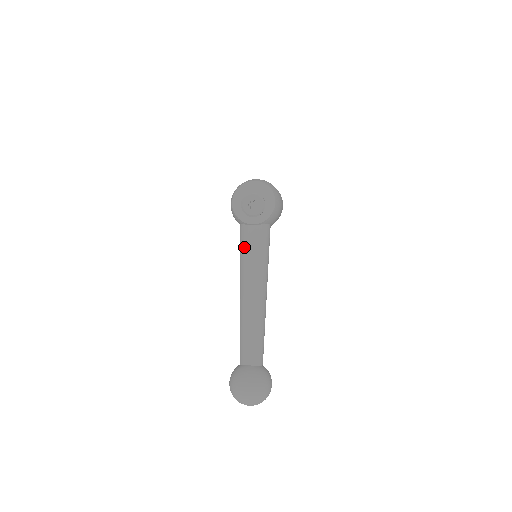
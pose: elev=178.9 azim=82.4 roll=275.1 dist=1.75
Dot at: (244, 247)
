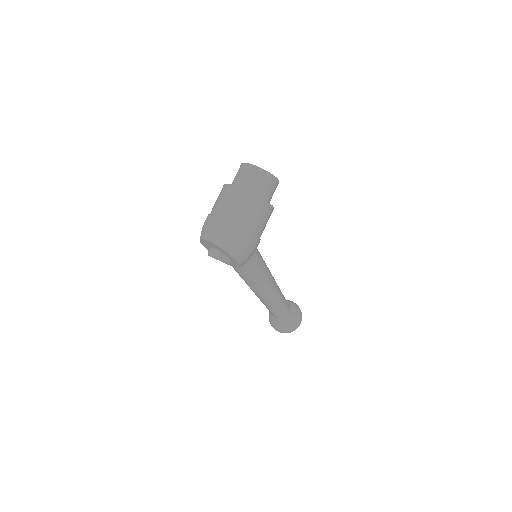
Dot at: occluded
